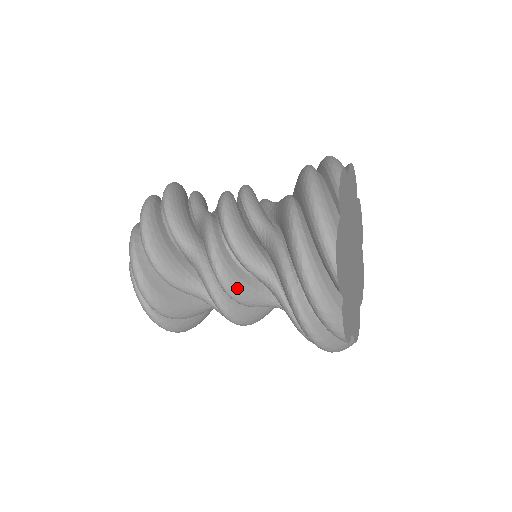
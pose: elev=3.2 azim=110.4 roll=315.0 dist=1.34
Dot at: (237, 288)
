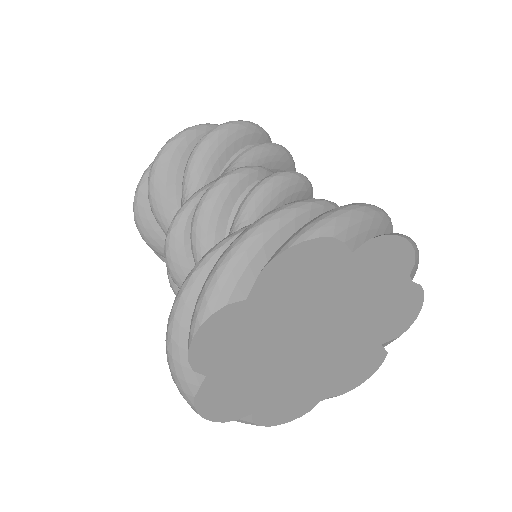
Dot at: occluded
